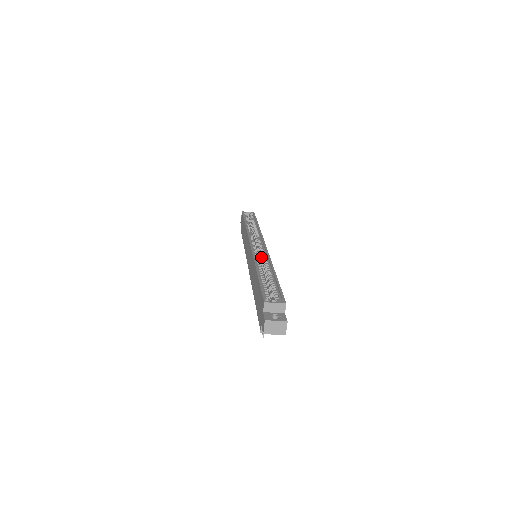
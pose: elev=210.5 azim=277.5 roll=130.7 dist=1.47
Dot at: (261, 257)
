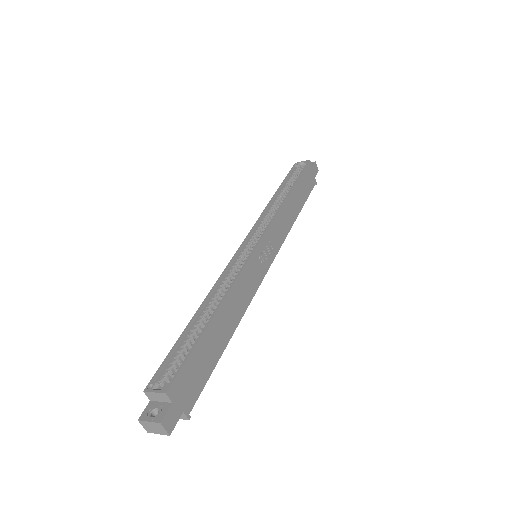
Dot at: occluded
